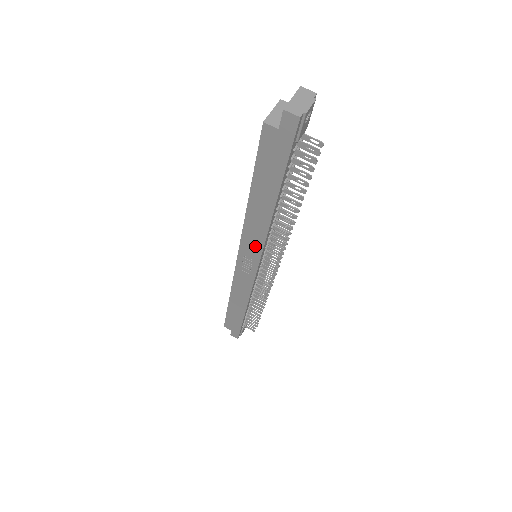
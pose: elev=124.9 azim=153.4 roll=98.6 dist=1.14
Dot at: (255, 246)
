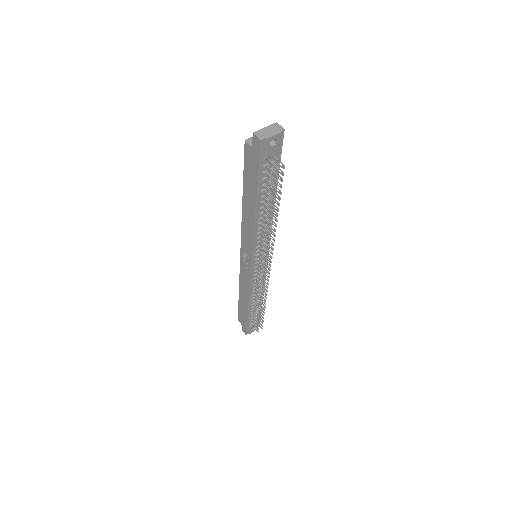
Dot at: (249, 243)
